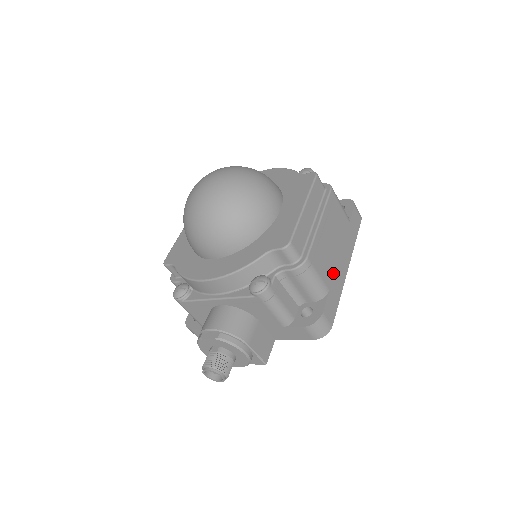
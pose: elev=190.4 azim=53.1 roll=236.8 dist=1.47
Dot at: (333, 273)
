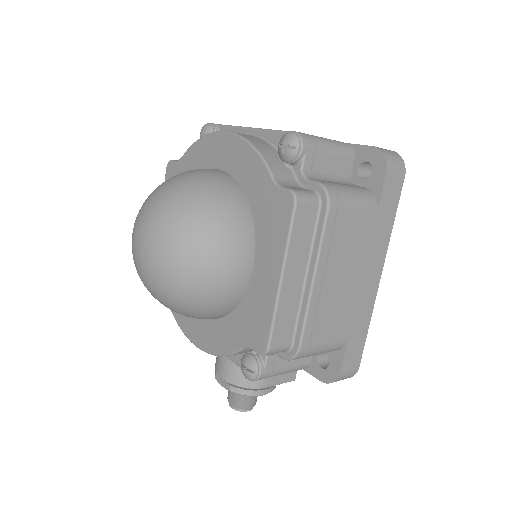
Dot at: (351, 314)
